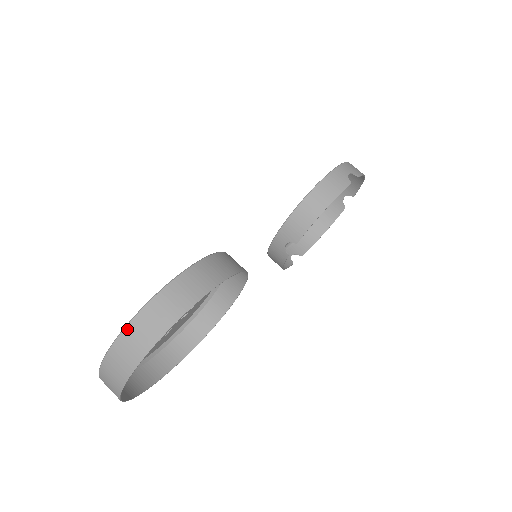
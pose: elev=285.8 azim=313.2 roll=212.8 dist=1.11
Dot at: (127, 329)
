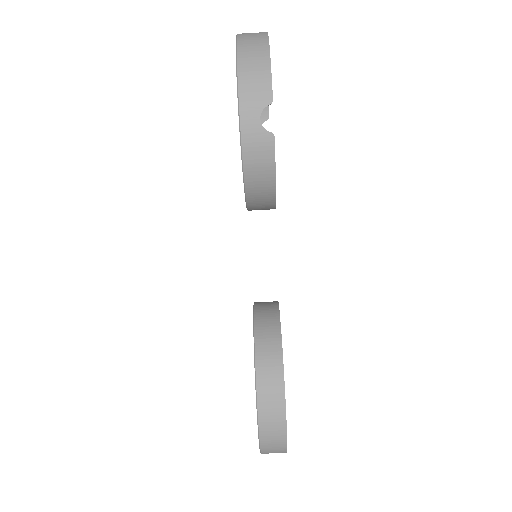
Dot at: occluded
